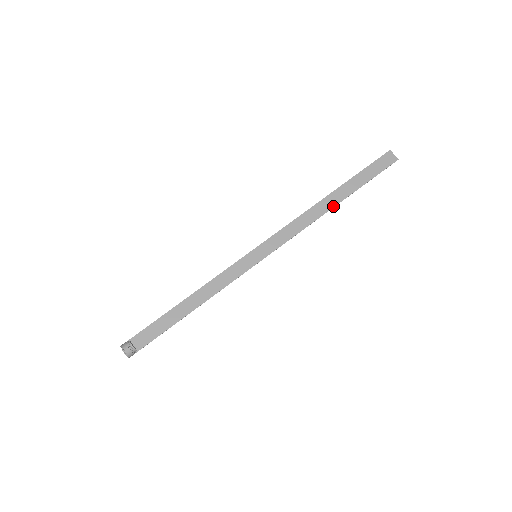
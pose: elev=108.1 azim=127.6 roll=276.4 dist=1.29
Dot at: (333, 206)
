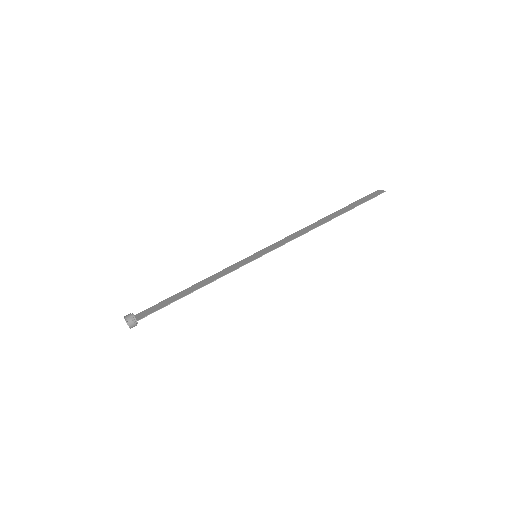
Dot at: (327, 221)
